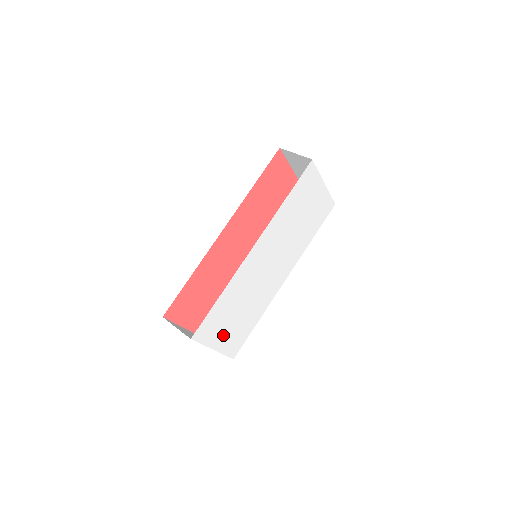
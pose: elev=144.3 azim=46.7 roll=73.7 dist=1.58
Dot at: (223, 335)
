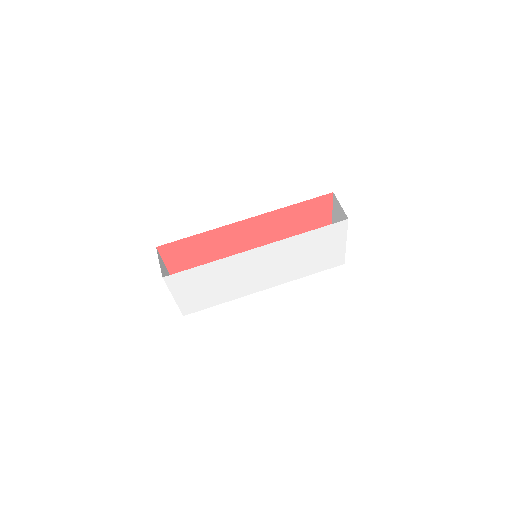
Dot at: (188, 293)
